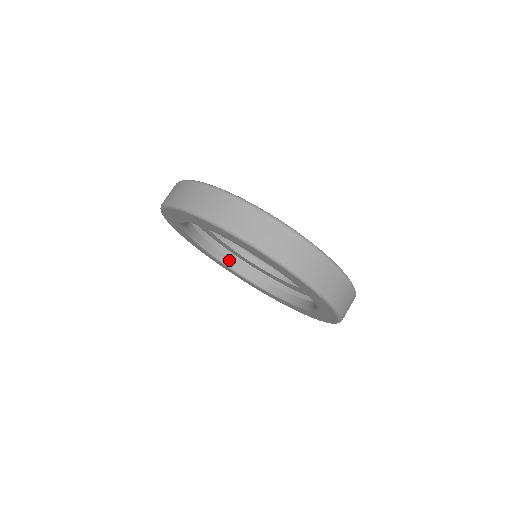
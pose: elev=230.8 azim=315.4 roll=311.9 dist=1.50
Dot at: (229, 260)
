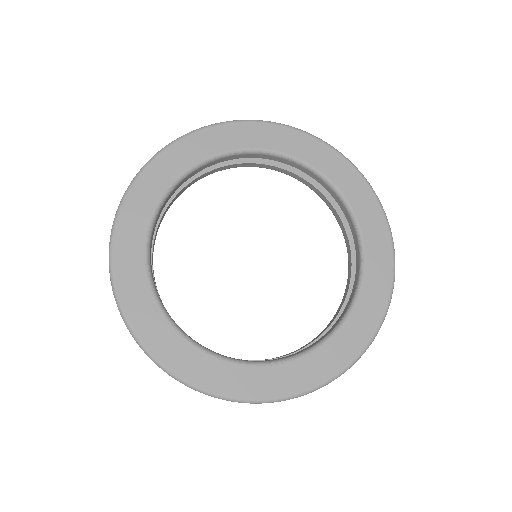
Dot at: occluded
